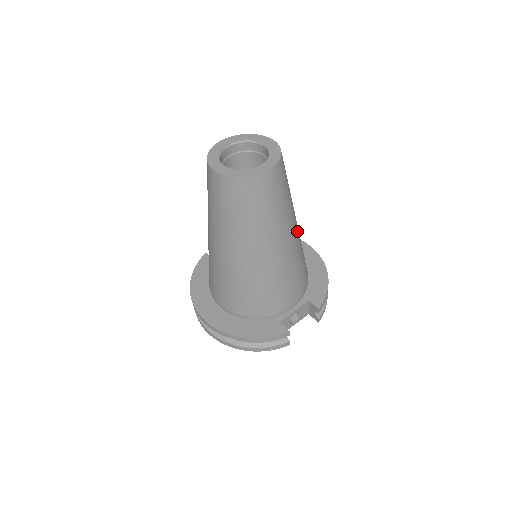
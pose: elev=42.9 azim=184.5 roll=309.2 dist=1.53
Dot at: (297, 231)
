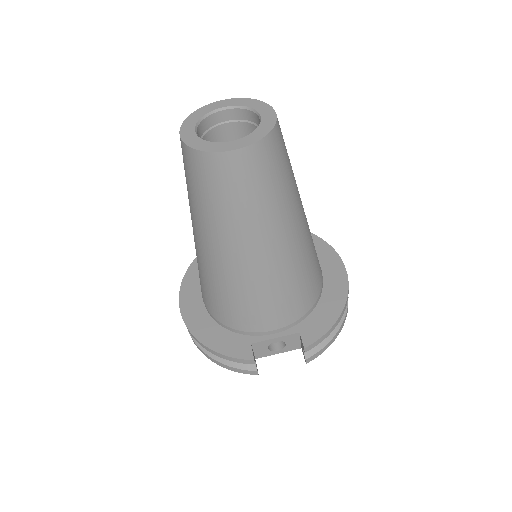
Dot at: (295, 242)
